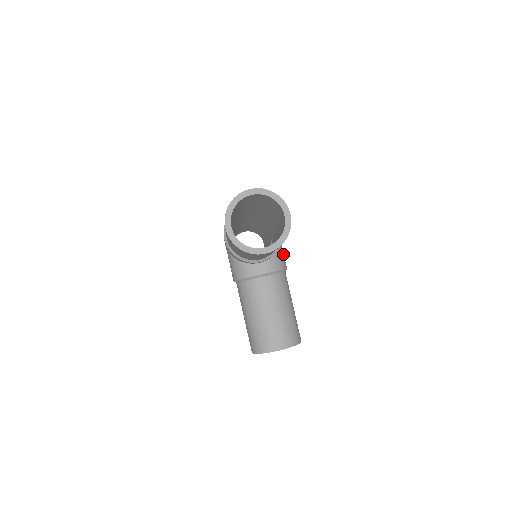
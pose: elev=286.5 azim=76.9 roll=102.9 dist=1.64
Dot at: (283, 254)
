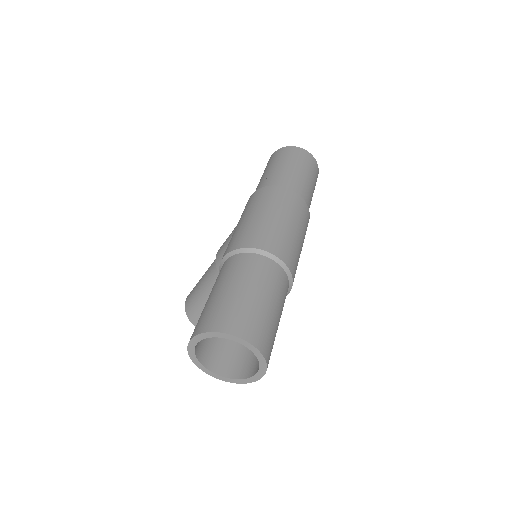
Dot at: occluded
